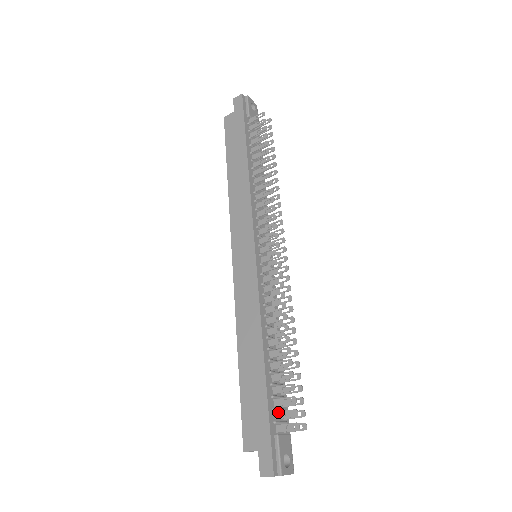
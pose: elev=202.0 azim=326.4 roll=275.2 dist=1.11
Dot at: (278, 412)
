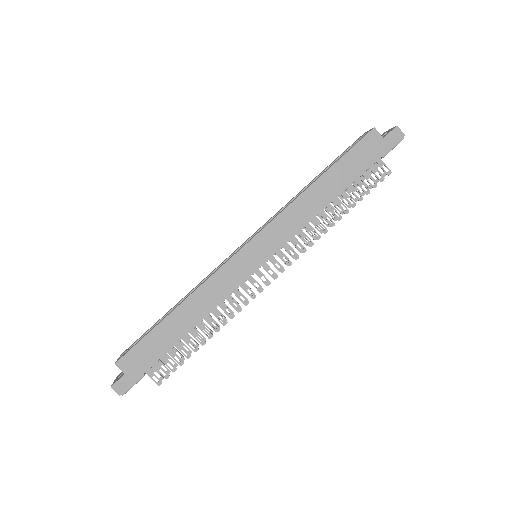
Dot at: (158, 364)
